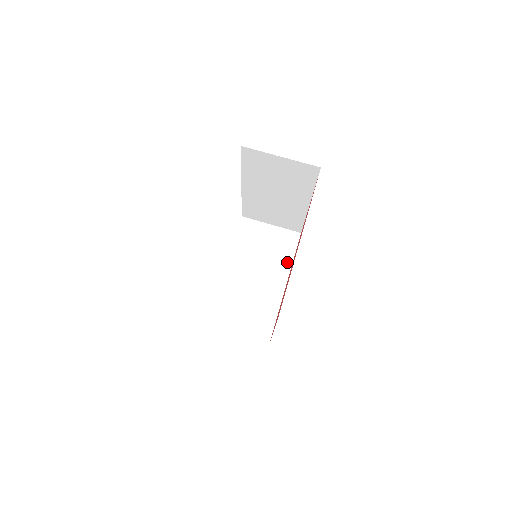
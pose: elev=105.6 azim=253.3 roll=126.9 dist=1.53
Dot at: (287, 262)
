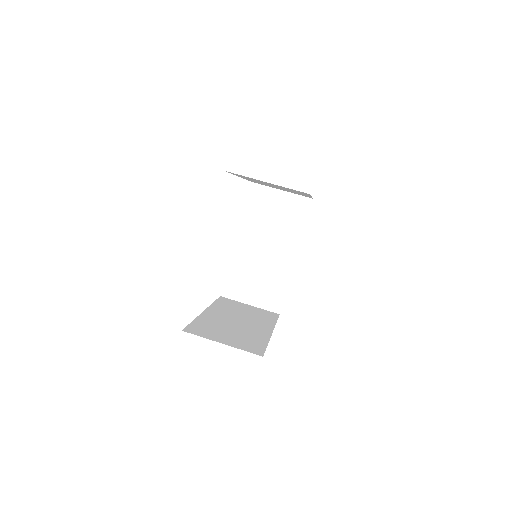
Dot at: (298, 232)
